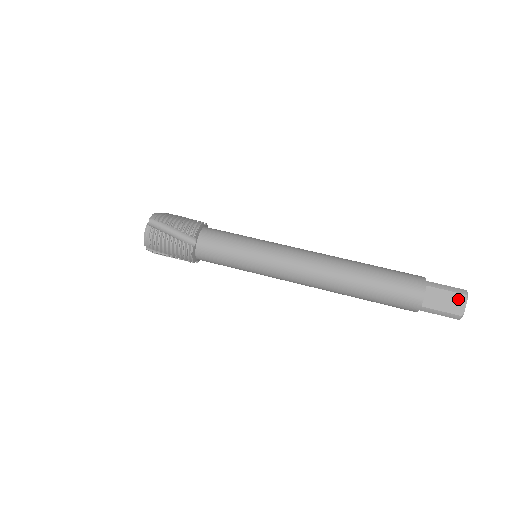
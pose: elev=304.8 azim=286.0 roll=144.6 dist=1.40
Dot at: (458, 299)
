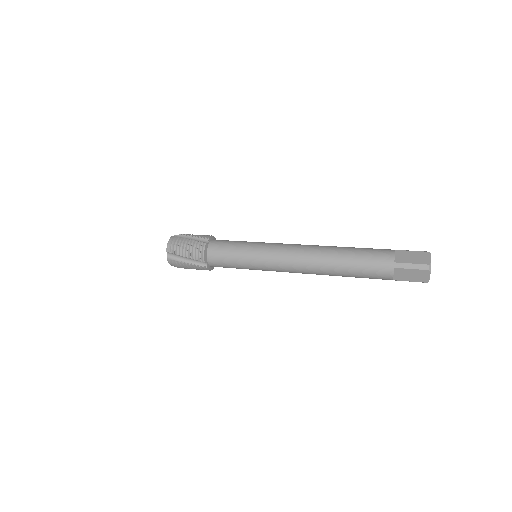
Dot at: (423, 255)
